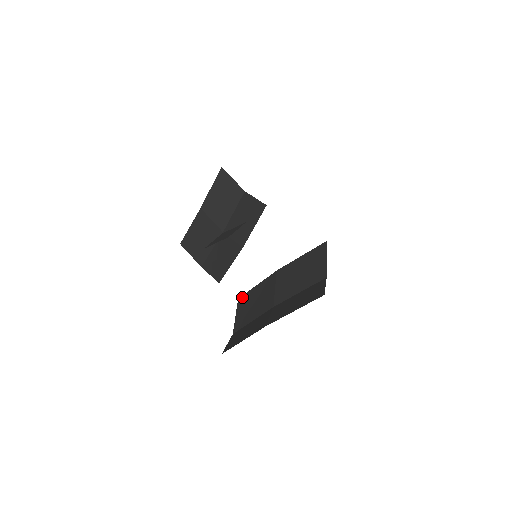
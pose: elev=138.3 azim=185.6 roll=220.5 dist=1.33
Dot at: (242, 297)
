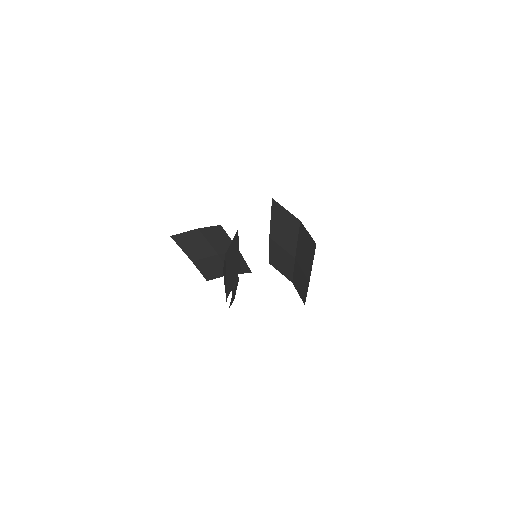
Dot at: (270, 261)
